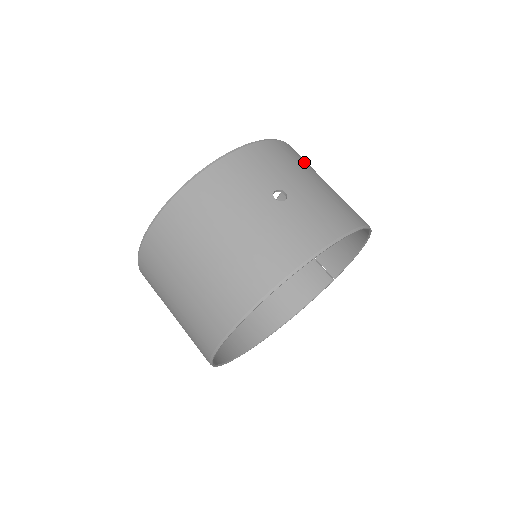
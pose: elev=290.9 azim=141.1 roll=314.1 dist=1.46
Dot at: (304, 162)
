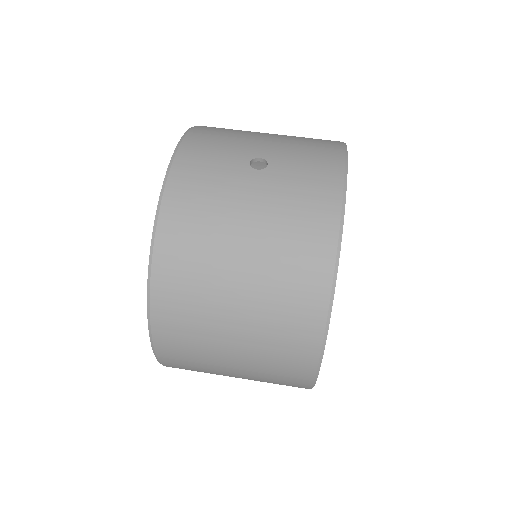
Dot at: occluded
